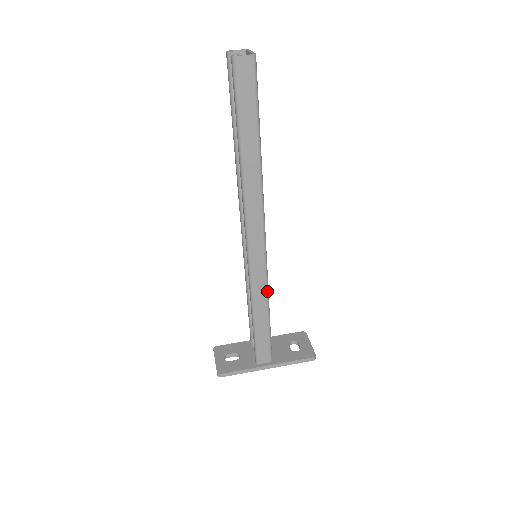
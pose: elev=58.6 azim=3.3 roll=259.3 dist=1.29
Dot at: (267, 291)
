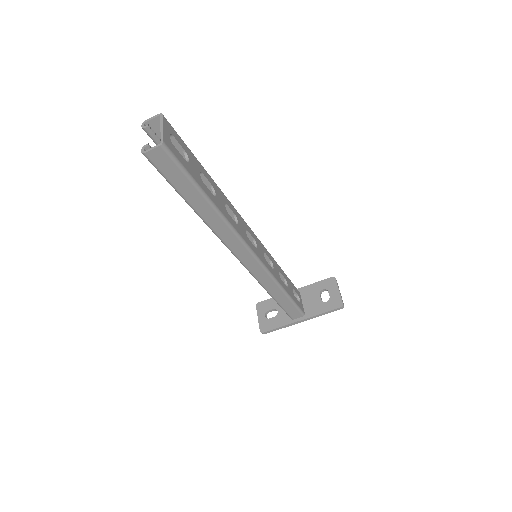
Dot at: (275, 281)
